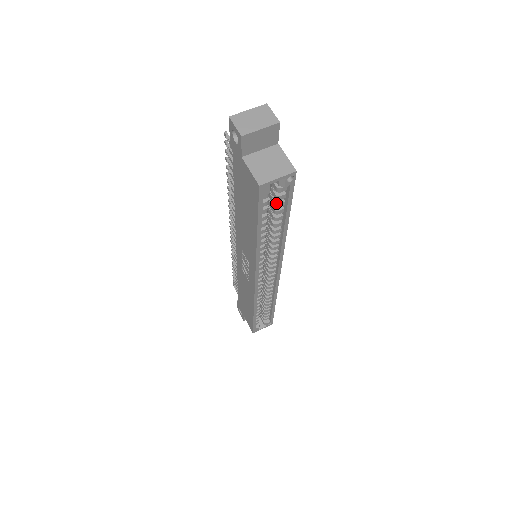
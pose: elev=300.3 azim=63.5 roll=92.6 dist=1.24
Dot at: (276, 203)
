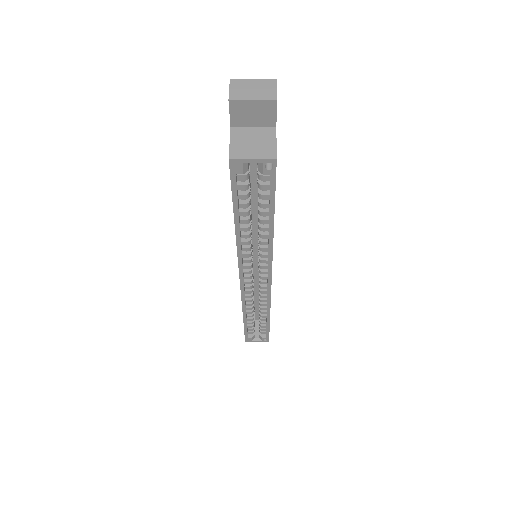
Dot at: (259, 193)
